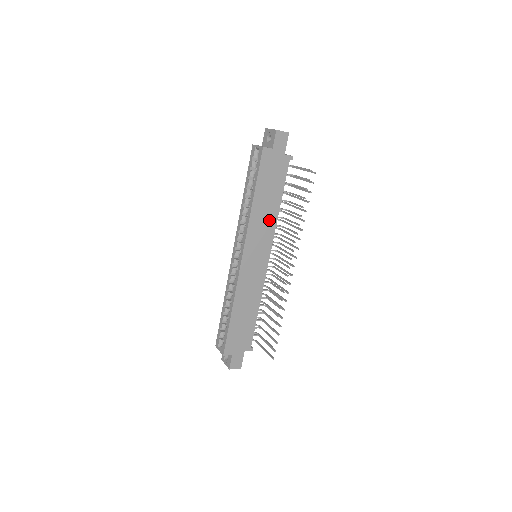
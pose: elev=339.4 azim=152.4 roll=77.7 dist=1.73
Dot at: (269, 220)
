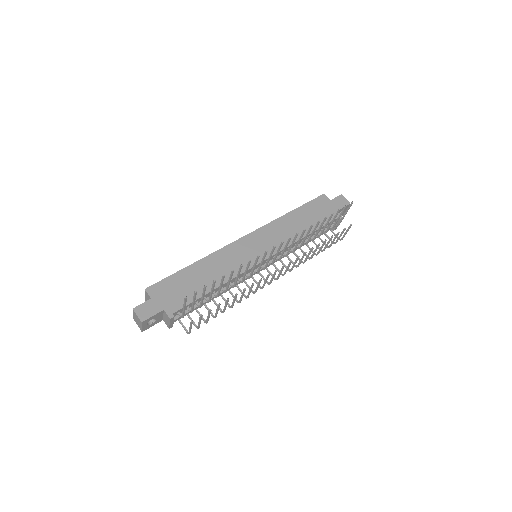
Dot at: (290, 235)
